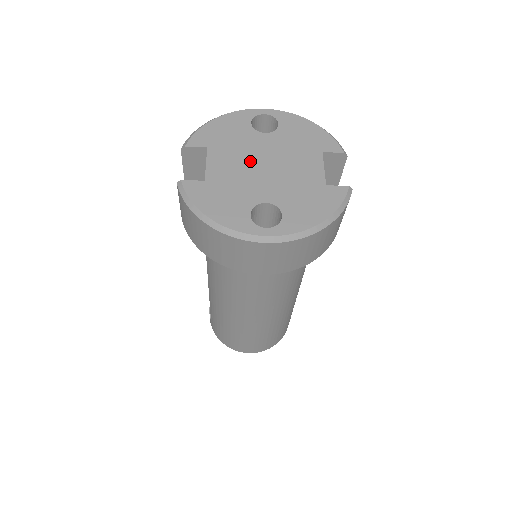
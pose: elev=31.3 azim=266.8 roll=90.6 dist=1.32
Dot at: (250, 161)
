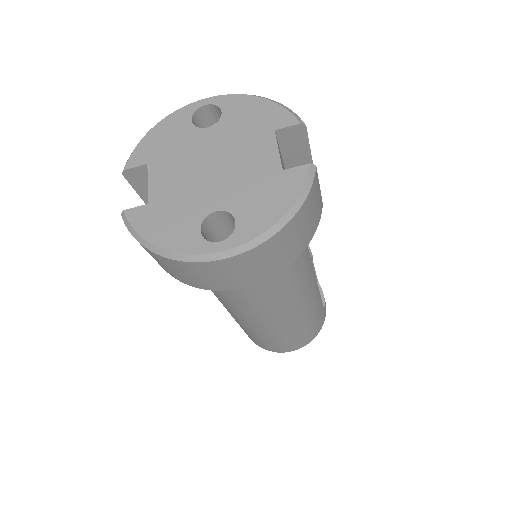
Dot at: (194, 166)
